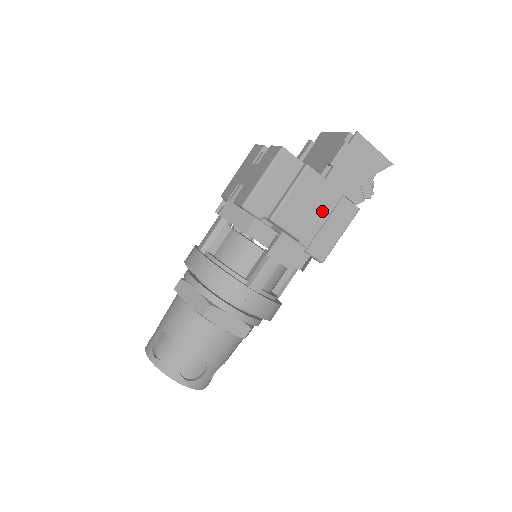
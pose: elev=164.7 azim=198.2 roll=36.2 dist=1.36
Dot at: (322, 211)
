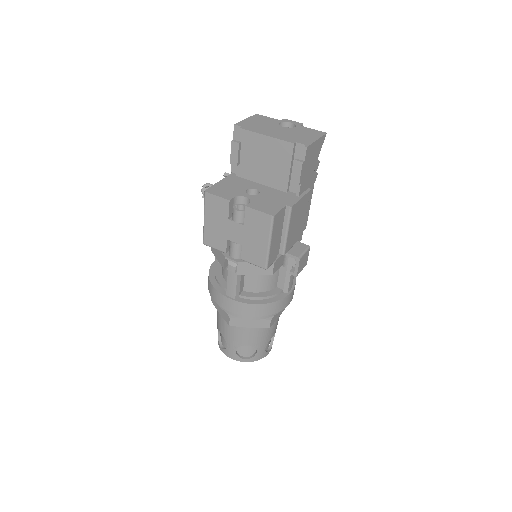
Dot at: (304, 213)
